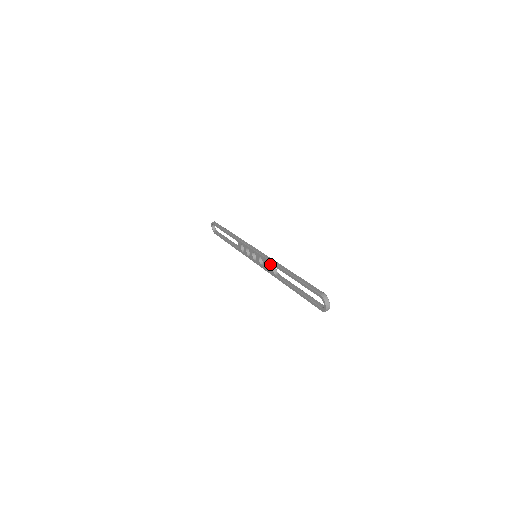
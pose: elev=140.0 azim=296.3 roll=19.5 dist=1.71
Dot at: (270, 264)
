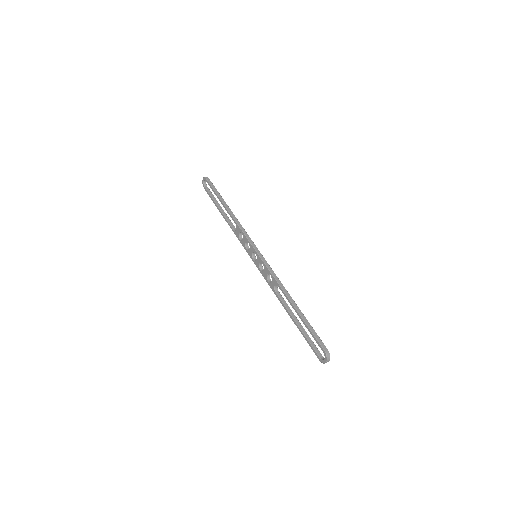
Dot at: (273, 280)
